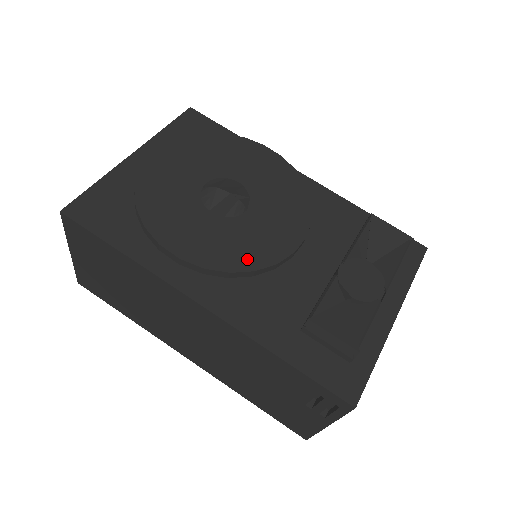
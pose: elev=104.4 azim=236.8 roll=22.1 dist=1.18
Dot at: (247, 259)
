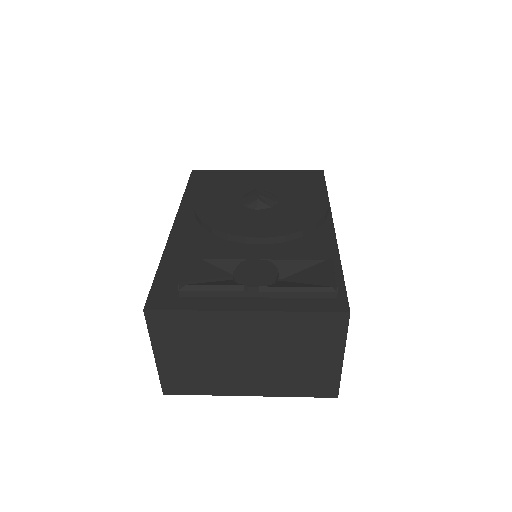
Dot at: (218, 222)
